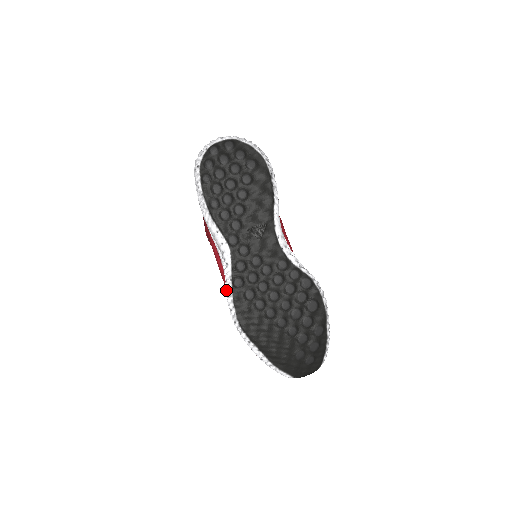
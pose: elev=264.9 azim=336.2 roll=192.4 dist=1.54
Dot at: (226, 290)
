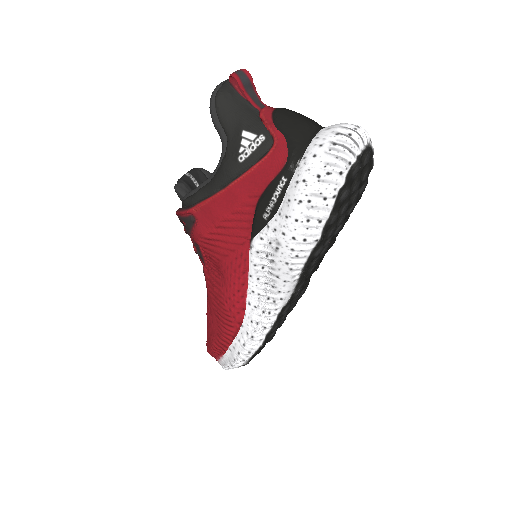
Dot at: (256, 334)
